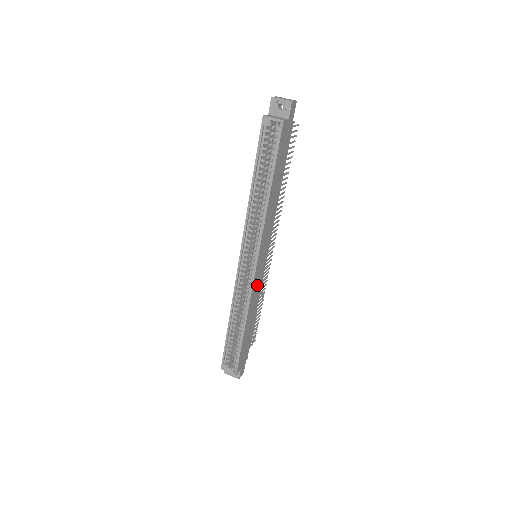
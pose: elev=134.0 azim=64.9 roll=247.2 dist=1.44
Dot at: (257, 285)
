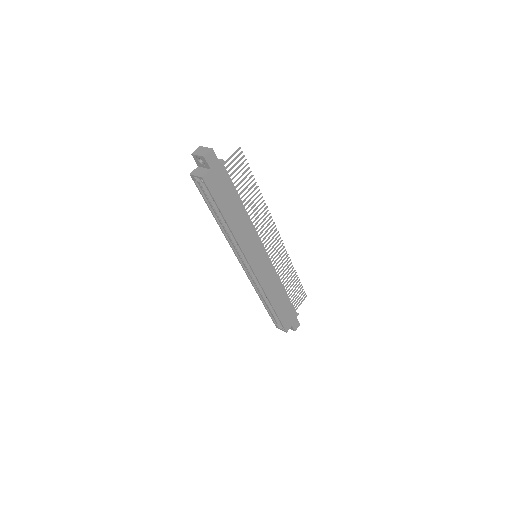
Dot at: (267, 276)
